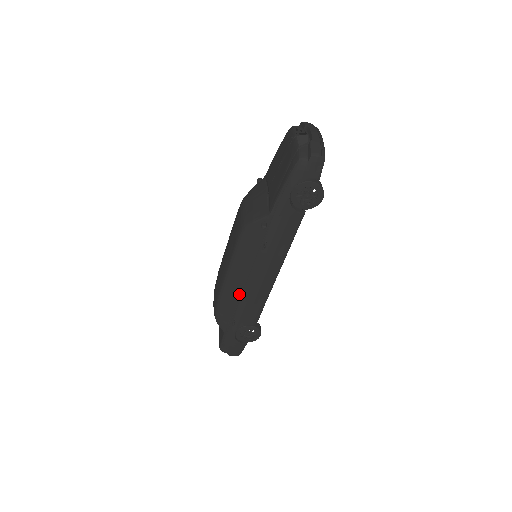
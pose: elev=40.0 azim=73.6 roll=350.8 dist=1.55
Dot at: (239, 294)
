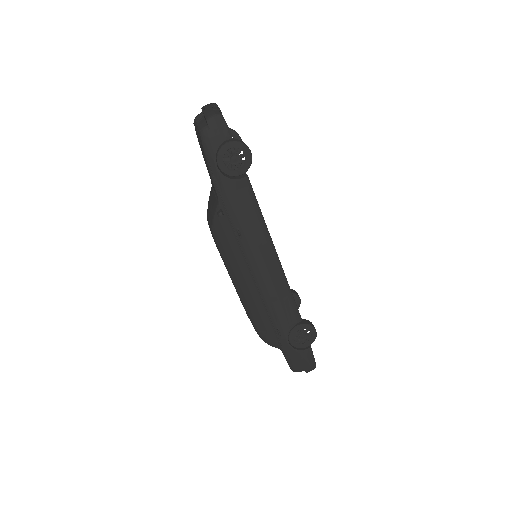
Dot at: (259, 299)
